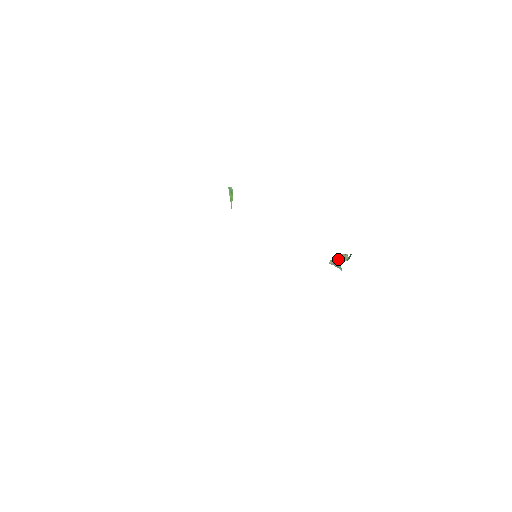
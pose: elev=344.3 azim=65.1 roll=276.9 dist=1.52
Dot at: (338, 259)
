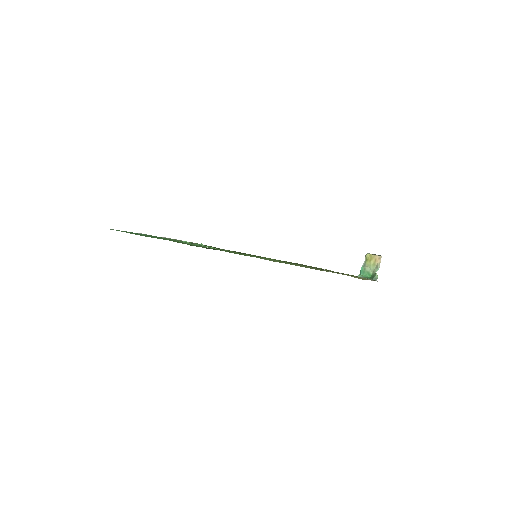
Dot at: (370, 262)
